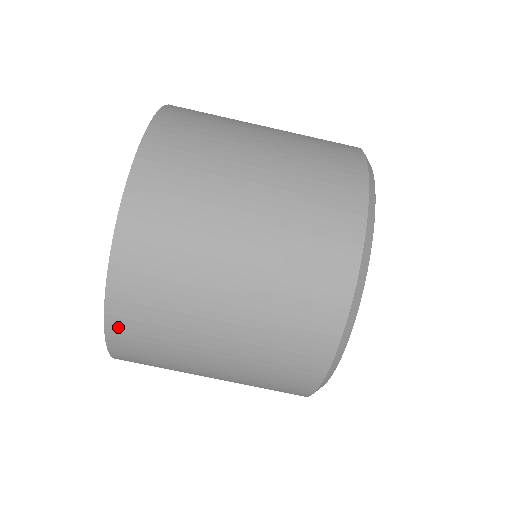
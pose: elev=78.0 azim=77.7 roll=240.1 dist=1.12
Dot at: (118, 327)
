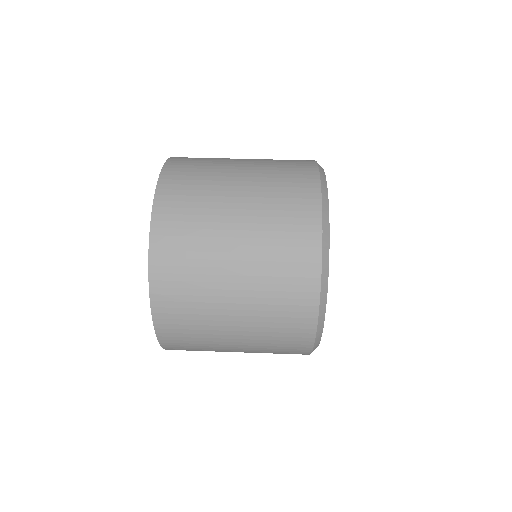
Dot at: (159, 246)
